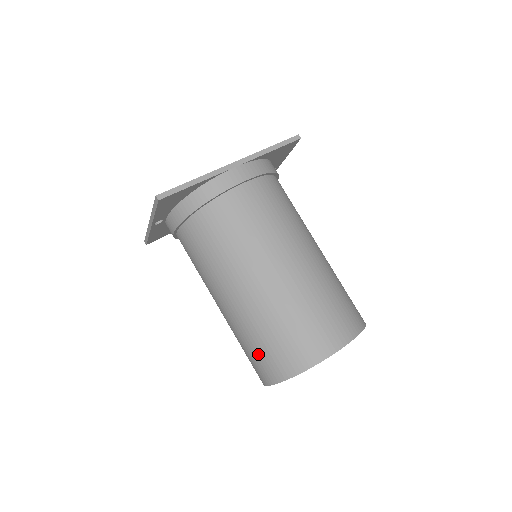
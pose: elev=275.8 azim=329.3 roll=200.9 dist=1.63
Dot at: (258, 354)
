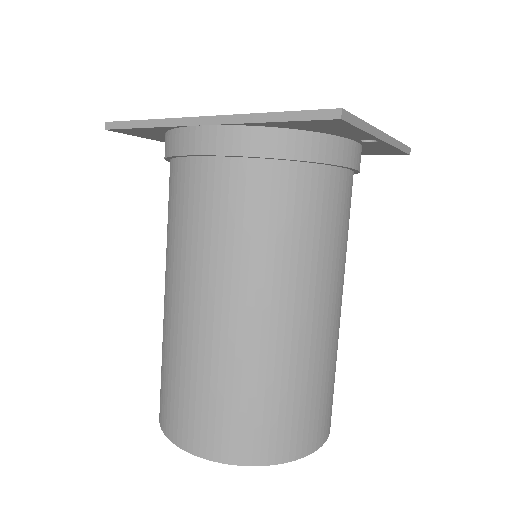
Dot at: occluded
